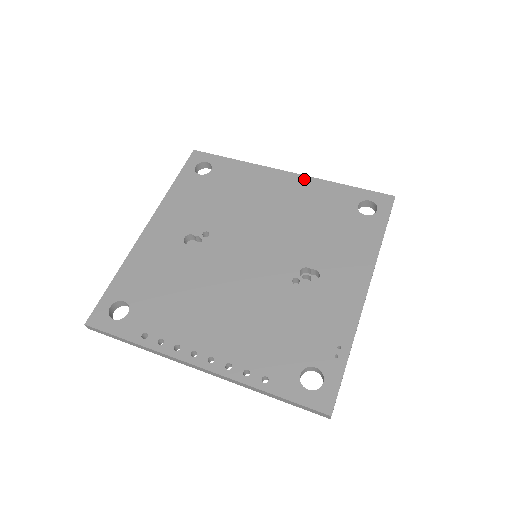
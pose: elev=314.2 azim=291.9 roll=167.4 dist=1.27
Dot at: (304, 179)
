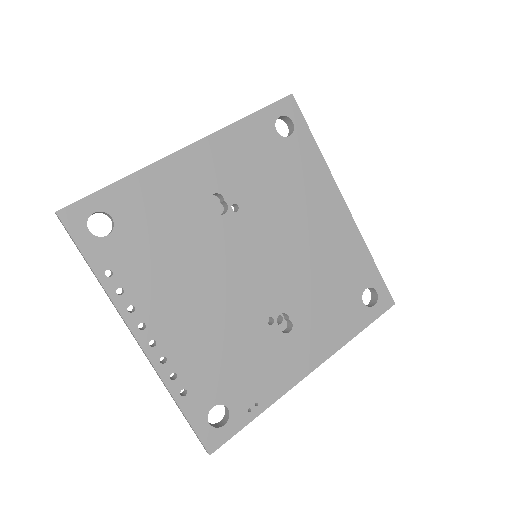
Dot at: (351, 224)
